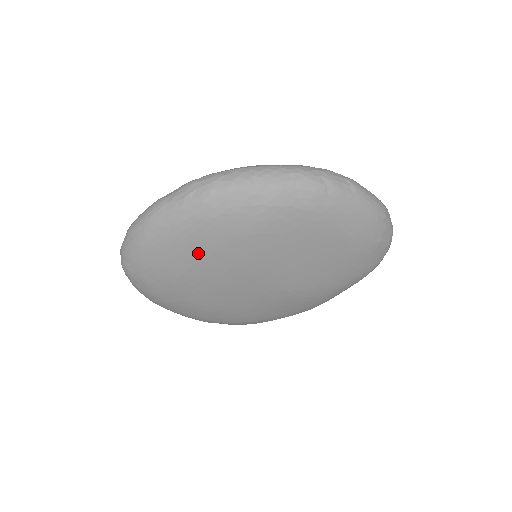
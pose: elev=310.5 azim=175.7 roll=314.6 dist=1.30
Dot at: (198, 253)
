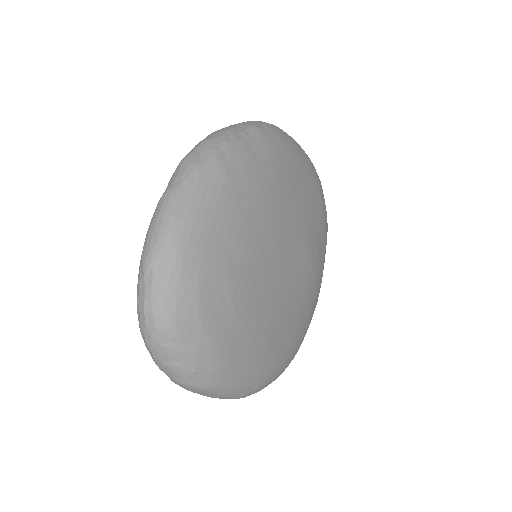
Dot at: (241, 228)
